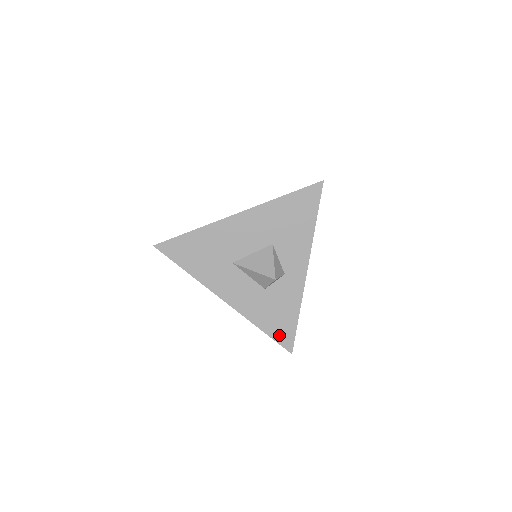
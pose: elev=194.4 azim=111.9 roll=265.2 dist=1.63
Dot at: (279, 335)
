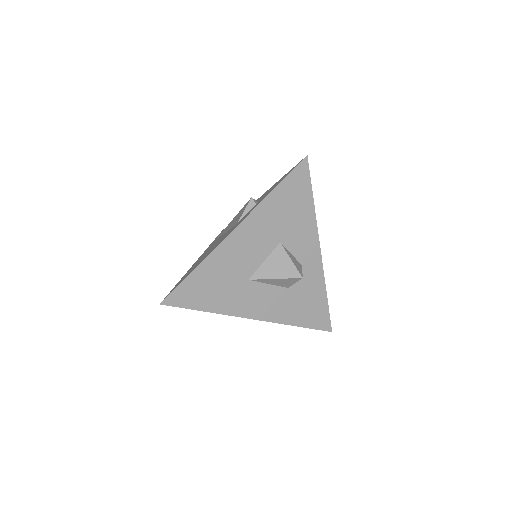
Dot at: (315, 322)
